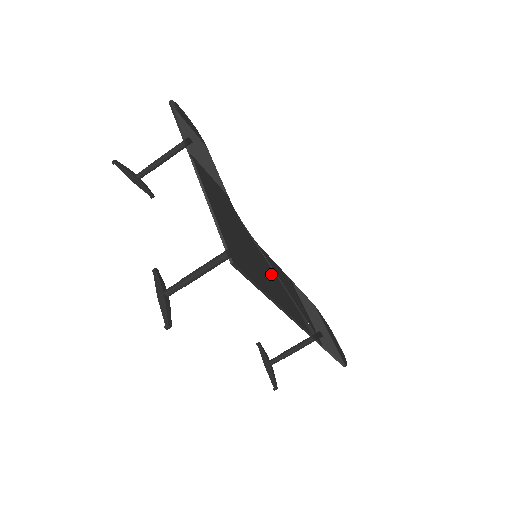
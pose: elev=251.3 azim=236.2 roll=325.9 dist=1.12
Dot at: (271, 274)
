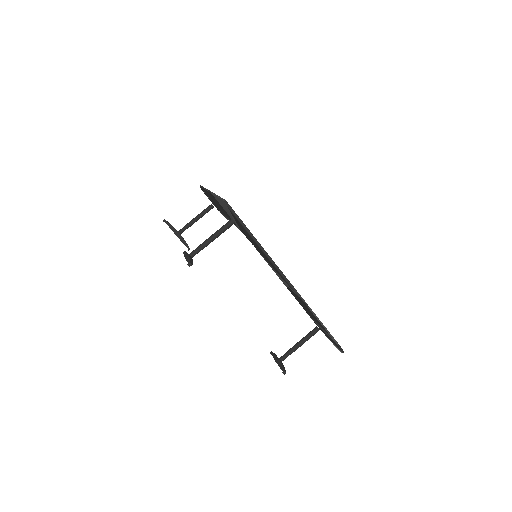
Dot at: occluded
